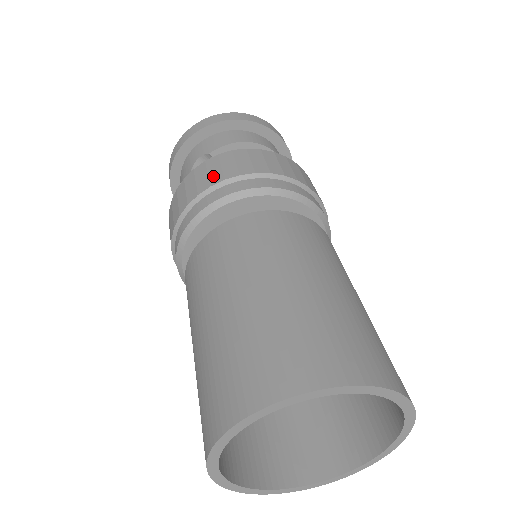
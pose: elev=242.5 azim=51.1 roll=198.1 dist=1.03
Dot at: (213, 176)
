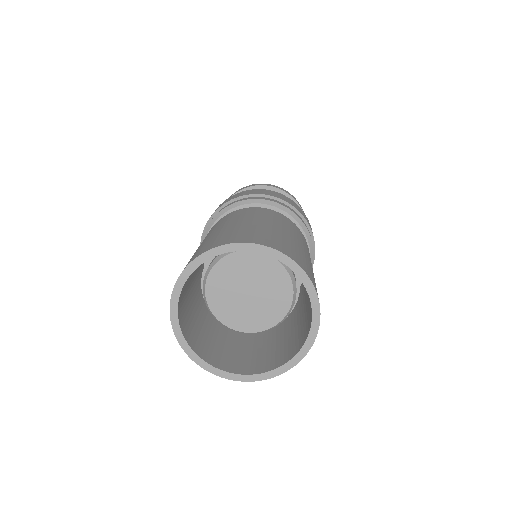
Dot at: (286, 199)
